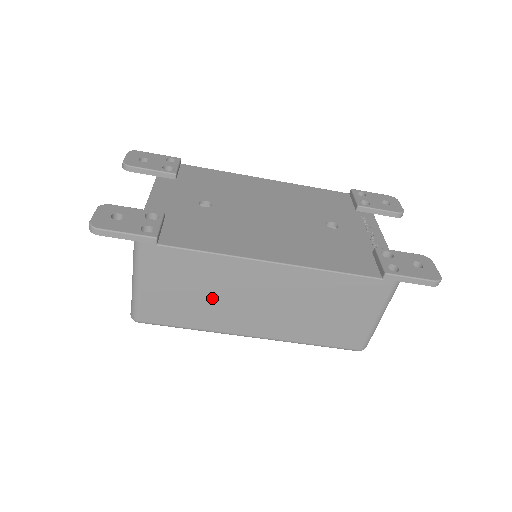
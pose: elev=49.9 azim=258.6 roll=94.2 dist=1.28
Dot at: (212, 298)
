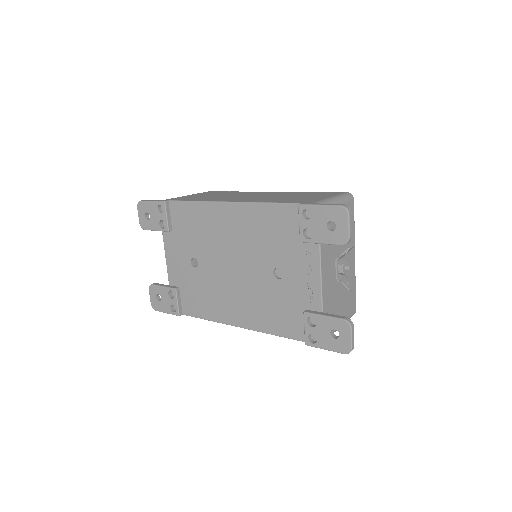
Dot at: occluded
